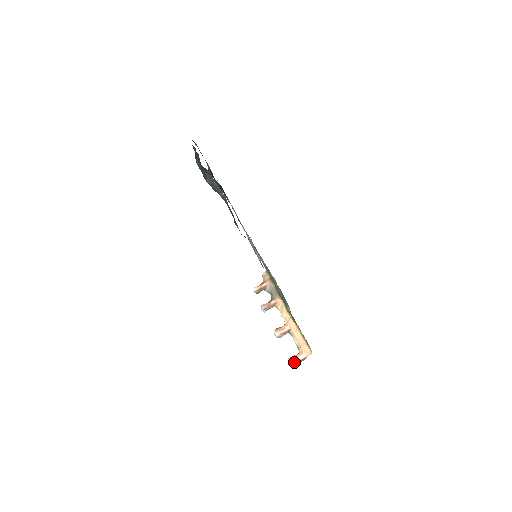
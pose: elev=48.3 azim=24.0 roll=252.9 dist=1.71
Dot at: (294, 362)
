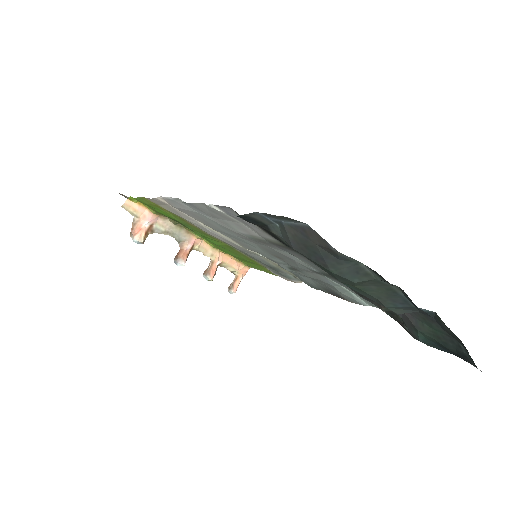
Dot at: occluded
